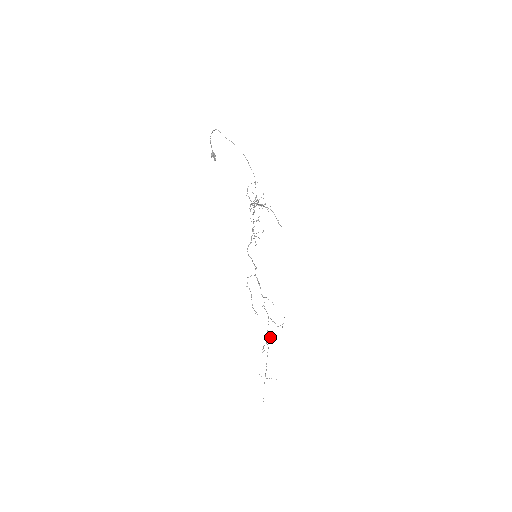
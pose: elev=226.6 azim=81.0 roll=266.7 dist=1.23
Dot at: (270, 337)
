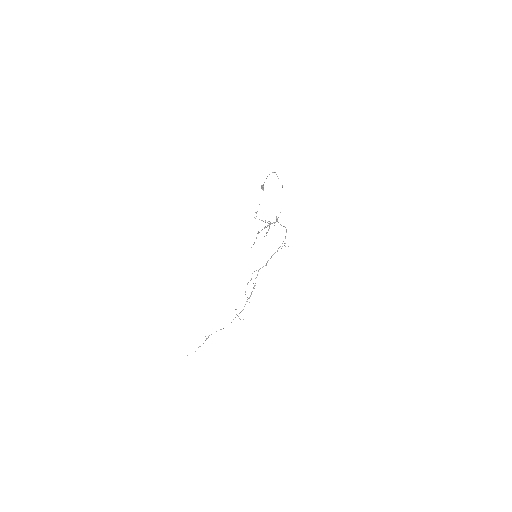
Dot at: (235, 309)
